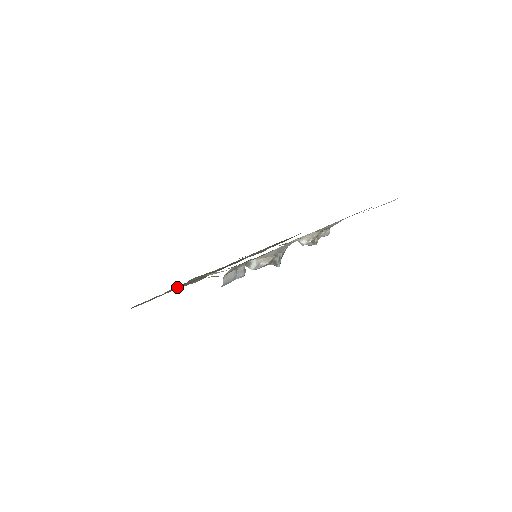
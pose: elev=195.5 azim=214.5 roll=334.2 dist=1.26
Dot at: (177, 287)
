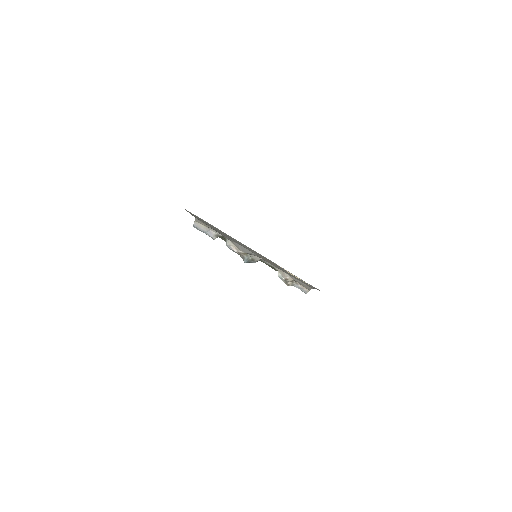
Dot at: occluded
